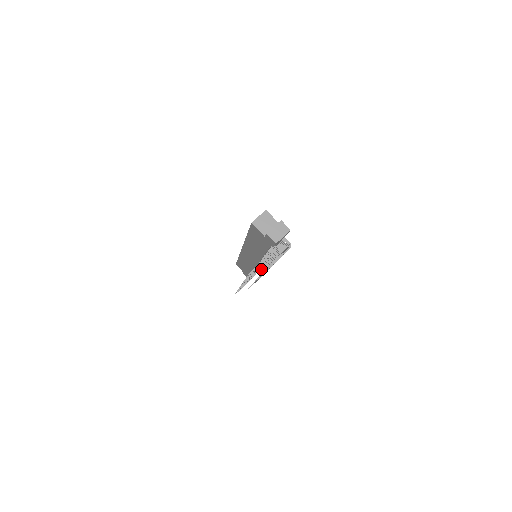
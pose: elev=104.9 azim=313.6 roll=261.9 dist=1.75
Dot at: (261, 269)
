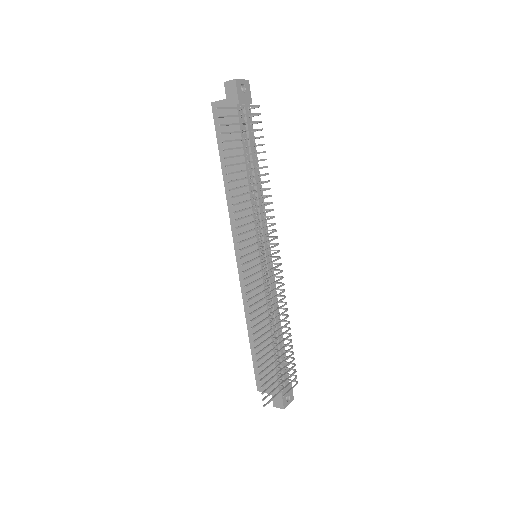
Dot at: occluded
